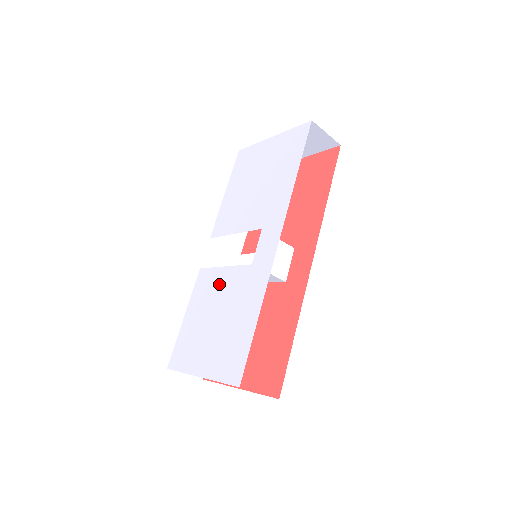
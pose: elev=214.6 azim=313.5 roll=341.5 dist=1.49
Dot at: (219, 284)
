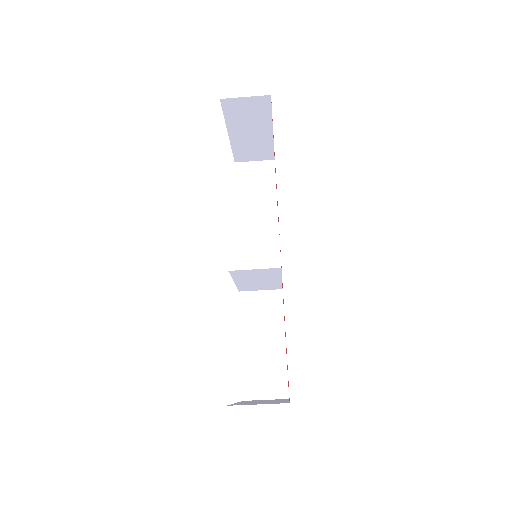
Dot at: occluded
